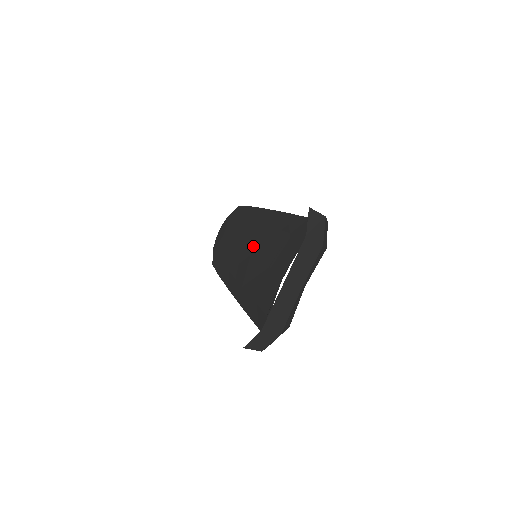
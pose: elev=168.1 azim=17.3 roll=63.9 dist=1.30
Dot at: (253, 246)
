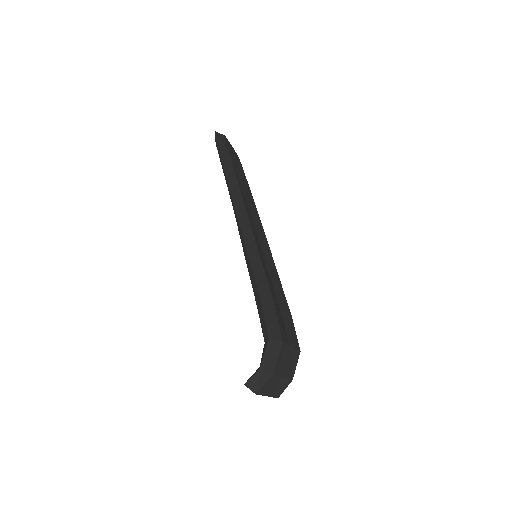
Dot at: occluded
